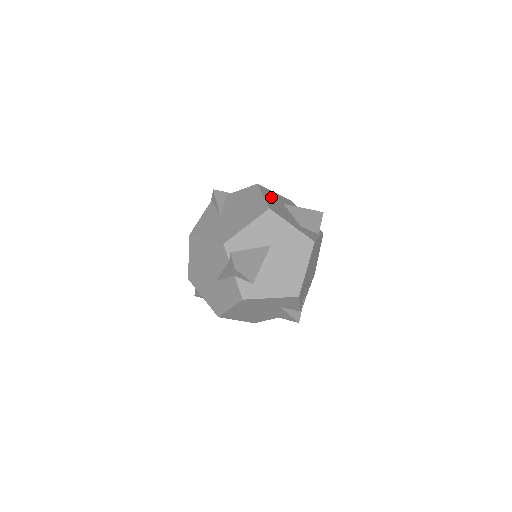
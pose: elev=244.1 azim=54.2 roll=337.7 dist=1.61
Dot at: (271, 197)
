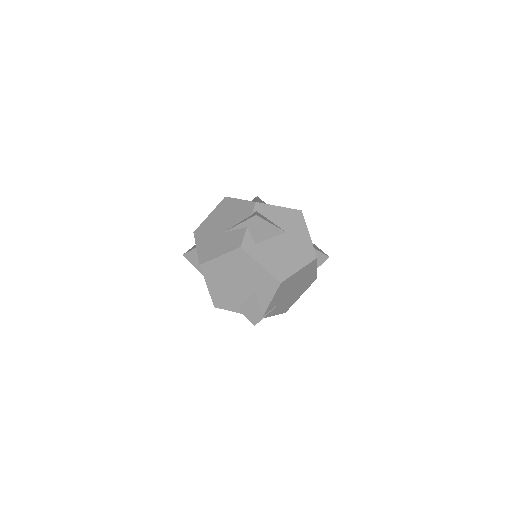
Dot at: occluded
